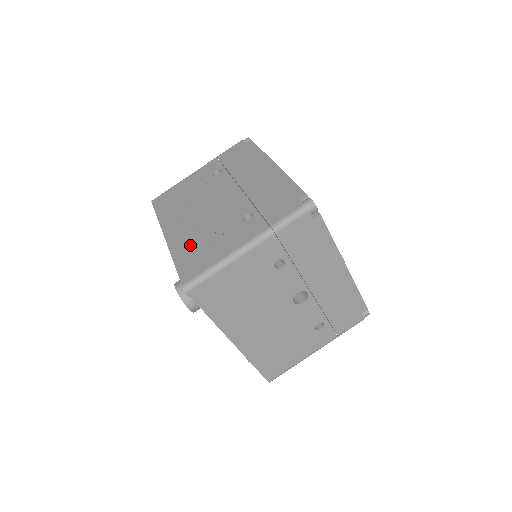
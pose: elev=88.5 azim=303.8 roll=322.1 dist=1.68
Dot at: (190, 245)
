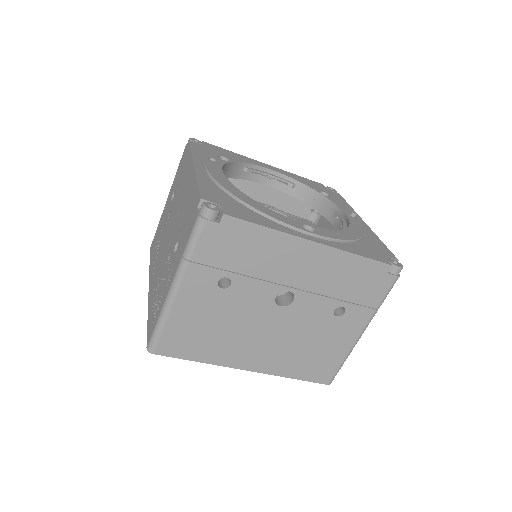
Dot at: (154, 296)
